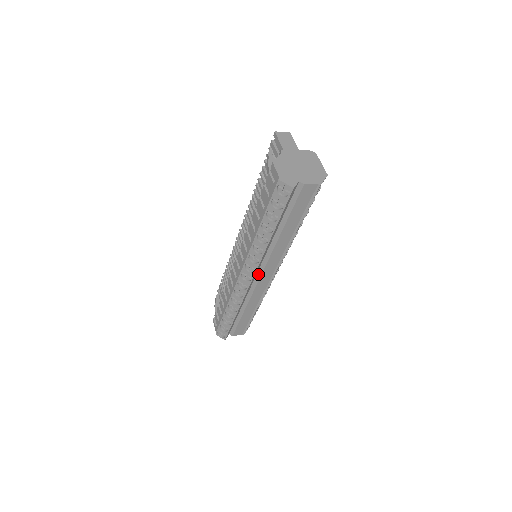
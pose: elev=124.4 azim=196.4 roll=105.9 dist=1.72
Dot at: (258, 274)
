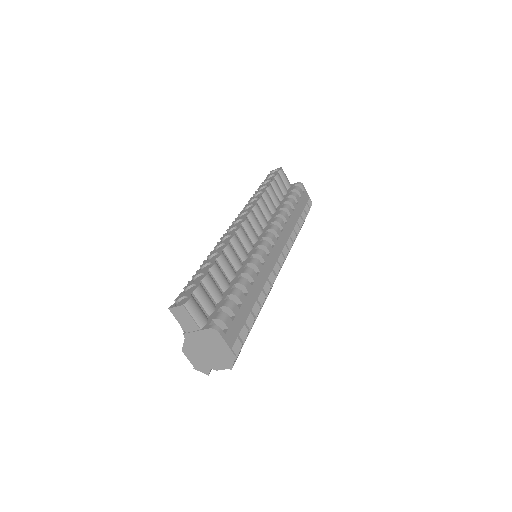
Dot at: occluded
